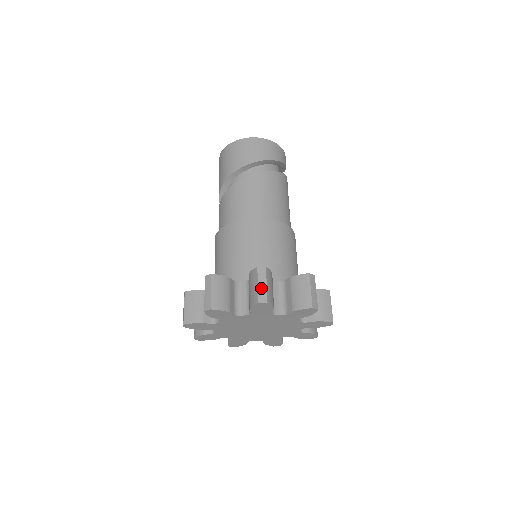
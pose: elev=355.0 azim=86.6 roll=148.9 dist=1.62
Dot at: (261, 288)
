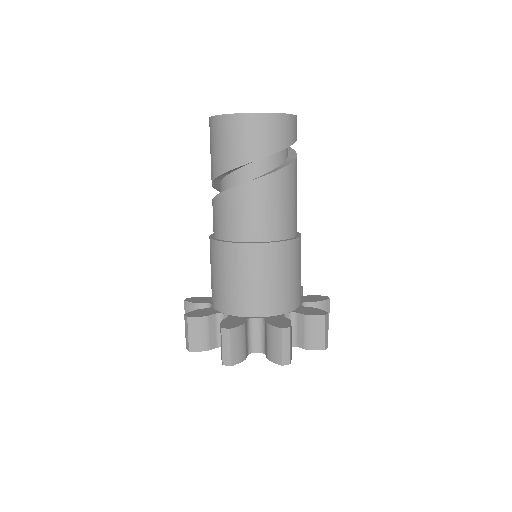
Dot at: (285, 351)
